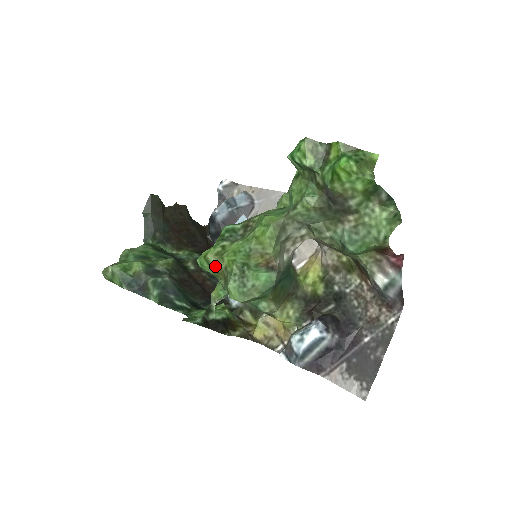
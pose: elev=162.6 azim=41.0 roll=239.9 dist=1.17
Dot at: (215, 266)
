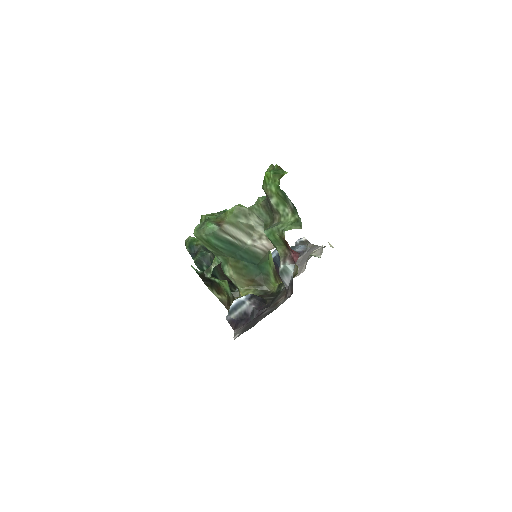
Dot at: occluded
